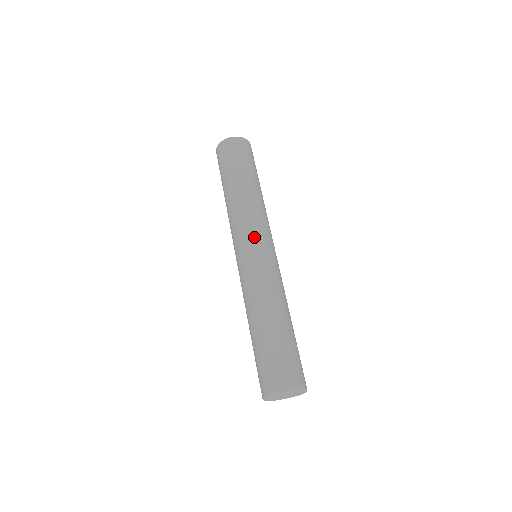
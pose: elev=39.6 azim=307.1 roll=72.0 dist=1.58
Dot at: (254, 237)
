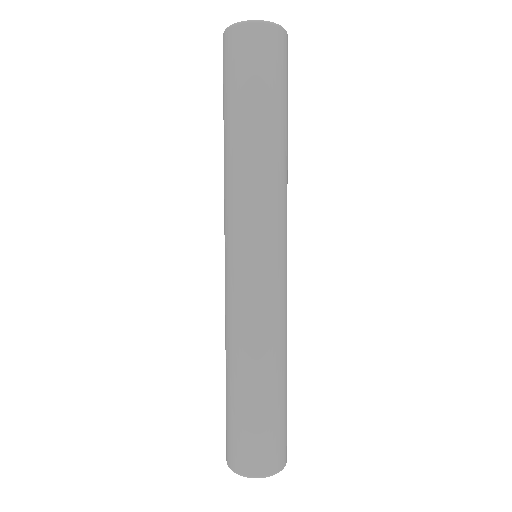
Dot at: (276, 240)
